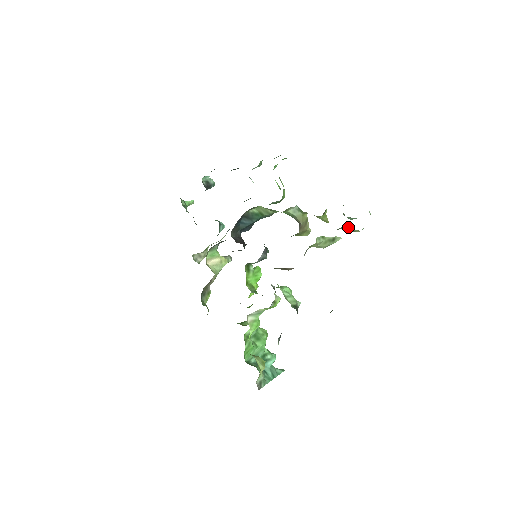
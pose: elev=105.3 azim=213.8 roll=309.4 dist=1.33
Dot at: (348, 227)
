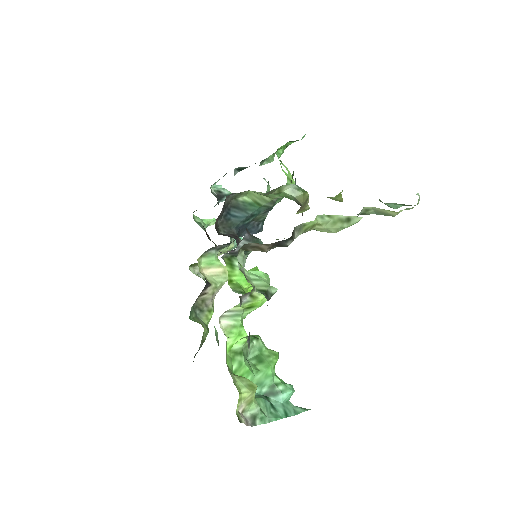
Dot at: occluded
